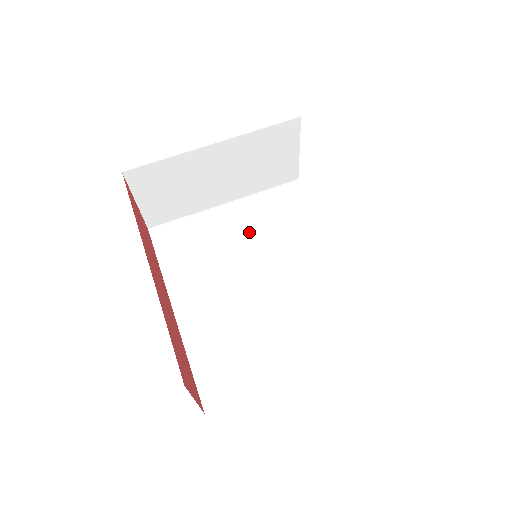
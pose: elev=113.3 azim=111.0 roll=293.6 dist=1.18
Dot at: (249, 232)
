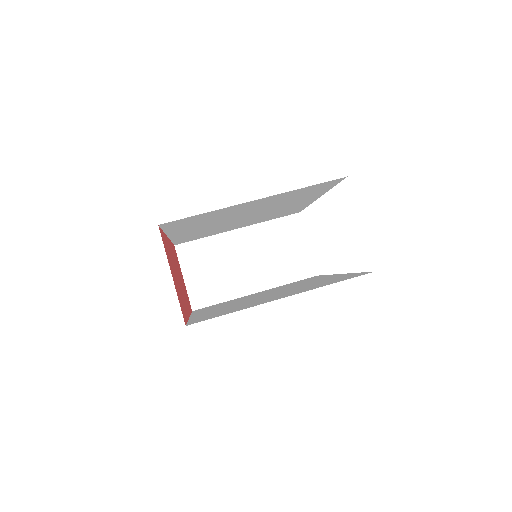
Dot at: (269, 291)
